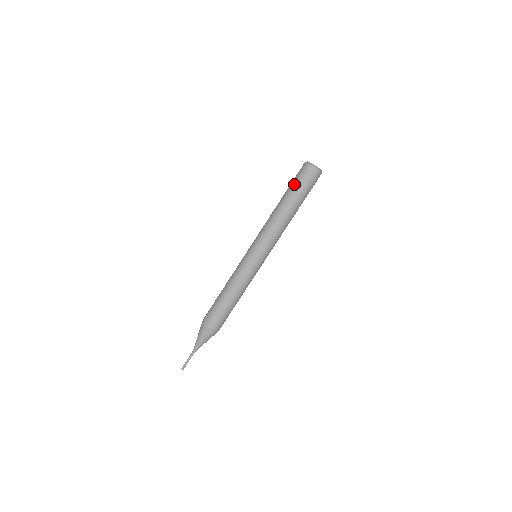
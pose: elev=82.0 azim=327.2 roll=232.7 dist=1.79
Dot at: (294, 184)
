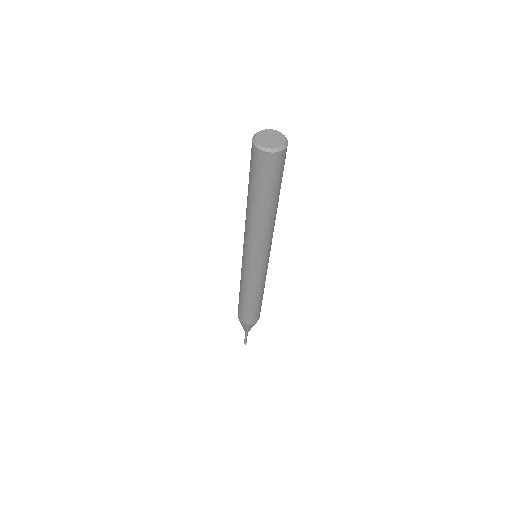
Dot at: (266, 186)
